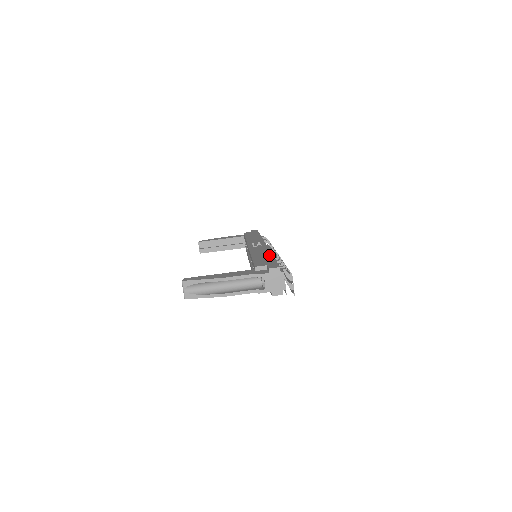
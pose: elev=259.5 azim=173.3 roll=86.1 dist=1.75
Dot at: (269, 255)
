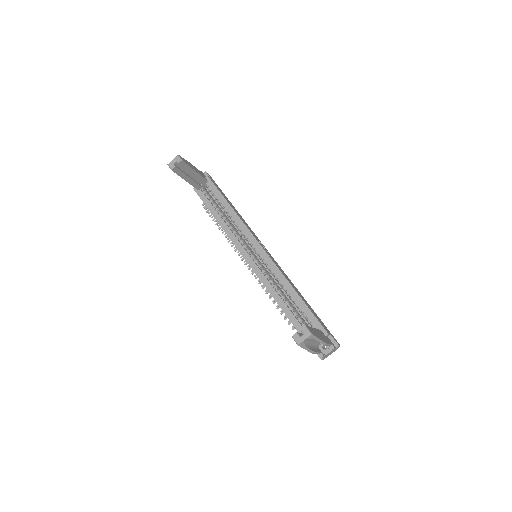
Dot at: occluded
